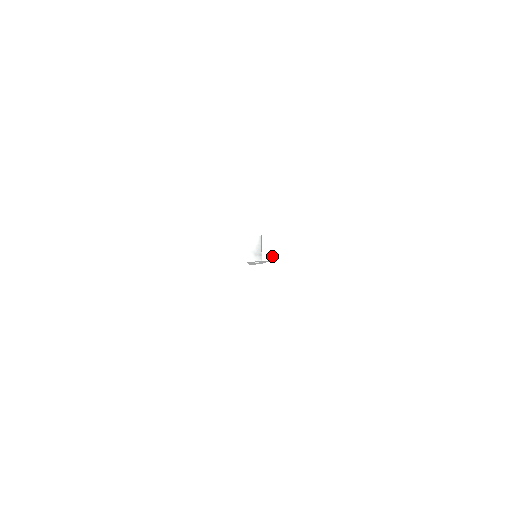
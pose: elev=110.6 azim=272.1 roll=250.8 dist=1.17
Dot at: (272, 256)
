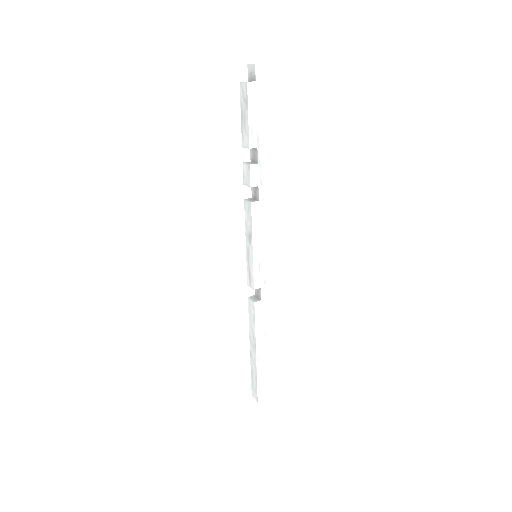
Dot at: (259, 64)
